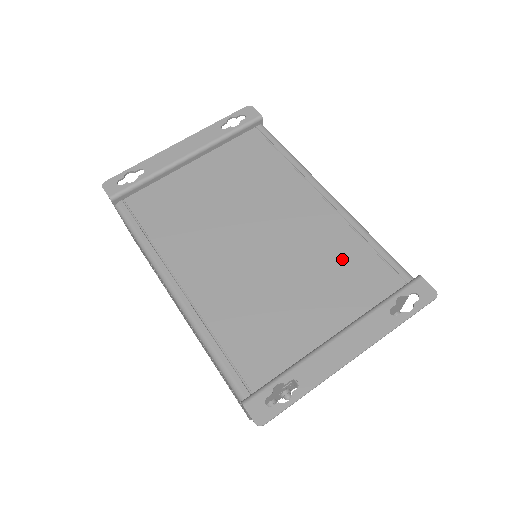
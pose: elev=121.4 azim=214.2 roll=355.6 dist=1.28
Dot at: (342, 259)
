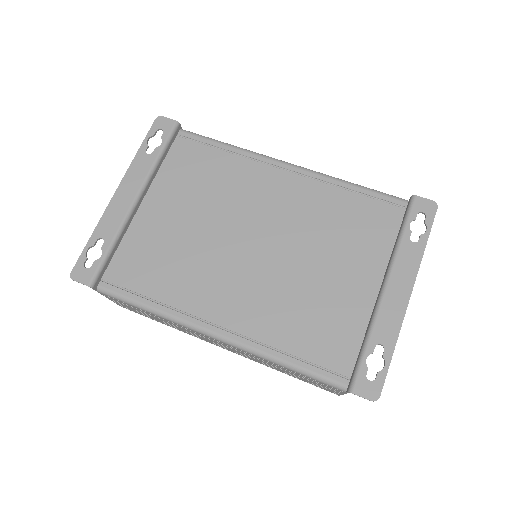
Dot at: (341, 217)
